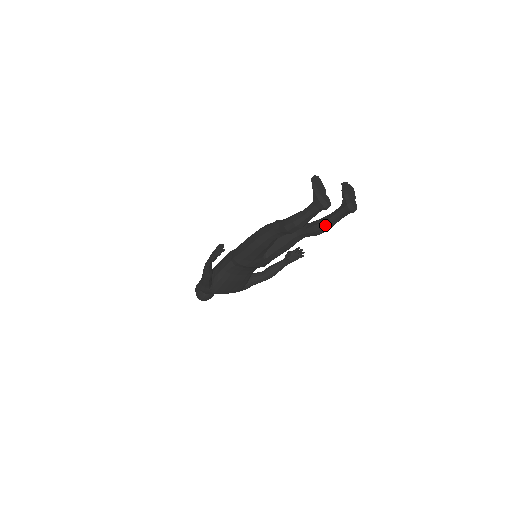
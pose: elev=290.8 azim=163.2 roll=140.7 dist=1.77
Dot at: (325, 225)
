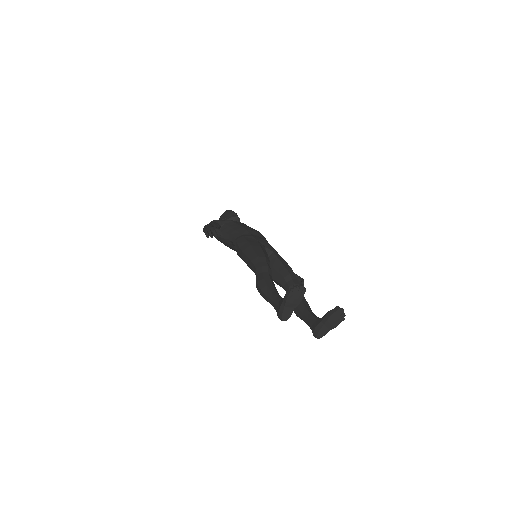
Dot at: (297, 312)
